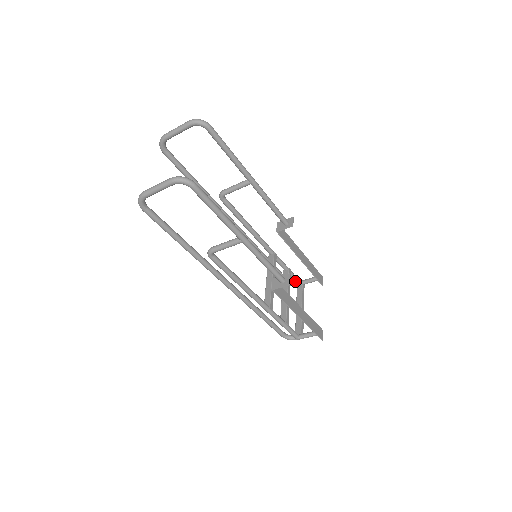
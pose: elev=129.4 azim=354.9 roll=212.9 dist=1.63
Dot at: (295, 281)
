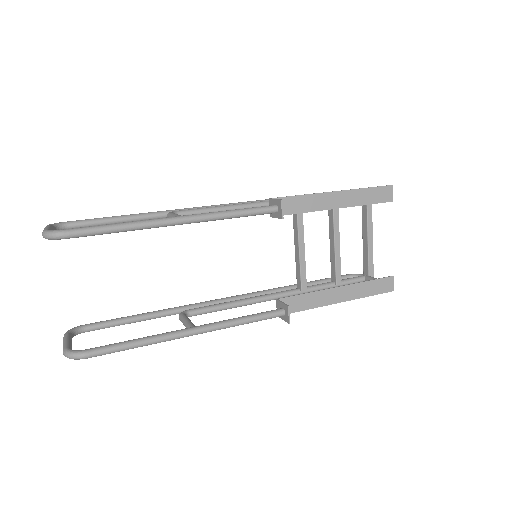
Dot at: occluded
